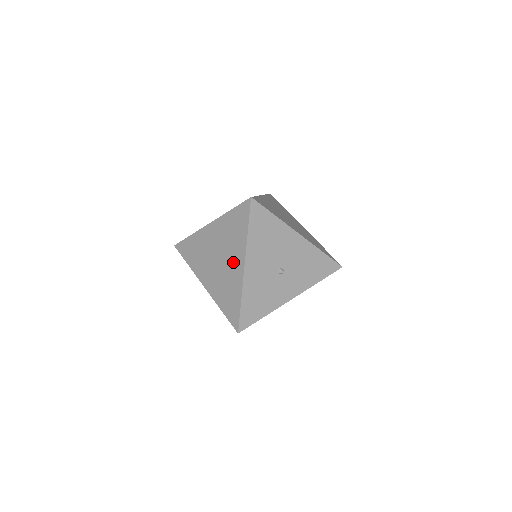
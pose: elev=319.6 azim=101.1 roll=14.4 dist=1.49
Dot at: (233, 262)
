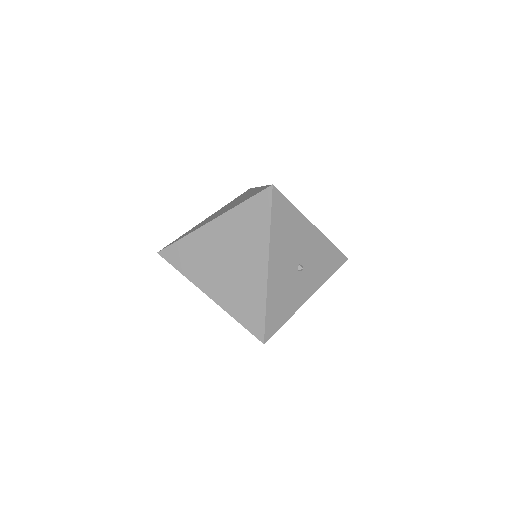
Dot at: (251, 262)
